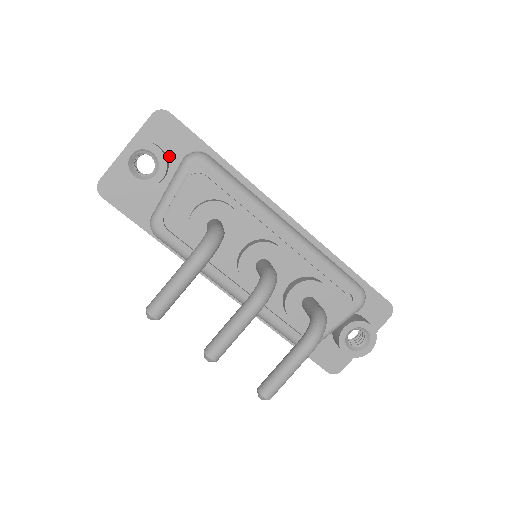
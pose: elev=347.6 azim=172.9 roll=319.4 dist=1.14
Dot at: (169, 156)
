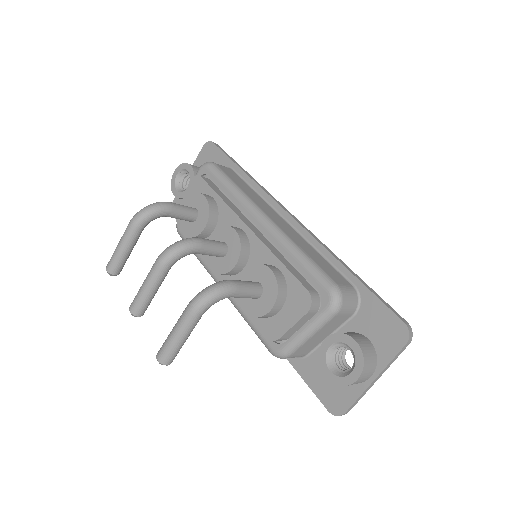
Dot at: occluded
